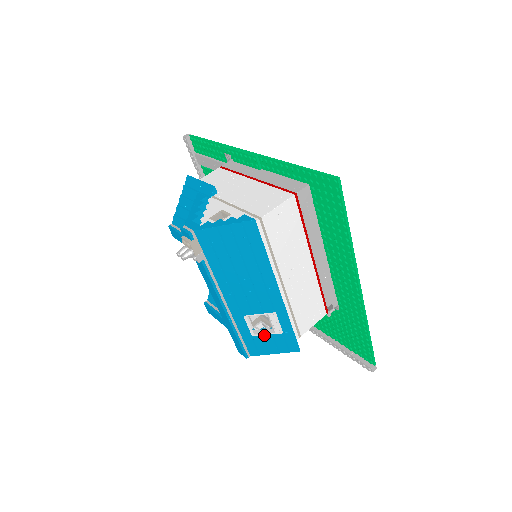
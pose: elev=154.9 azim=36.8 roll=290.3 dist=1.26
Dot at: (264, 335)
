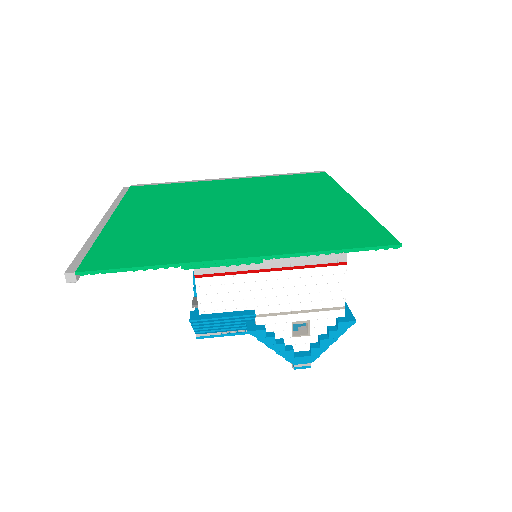
Dot at: occluded
